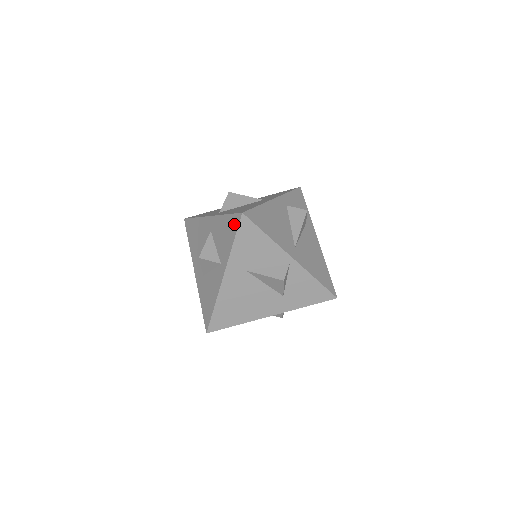
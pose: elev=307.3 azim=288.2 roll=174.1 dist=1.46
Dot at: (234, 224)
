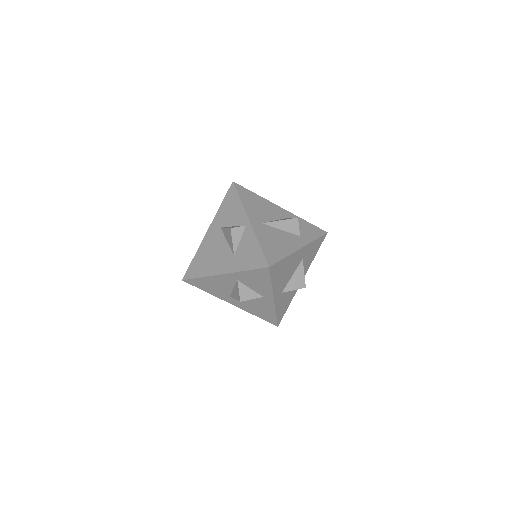
Dot at: occluded
